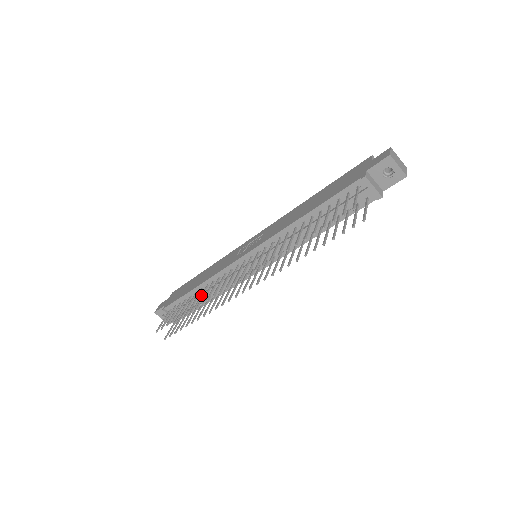
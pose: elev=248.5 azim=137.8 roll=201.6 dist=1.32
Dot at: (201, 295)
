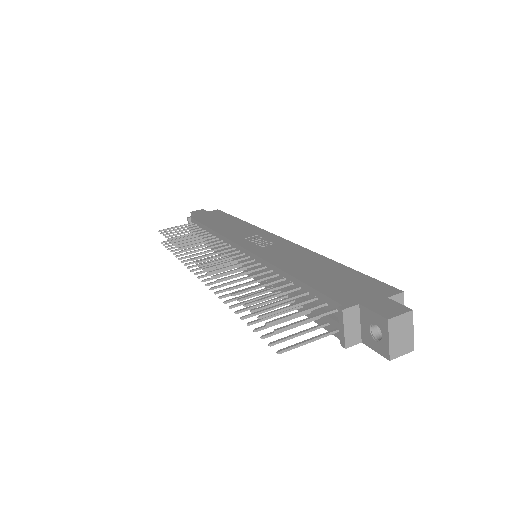
Dot at: (196, 240)
